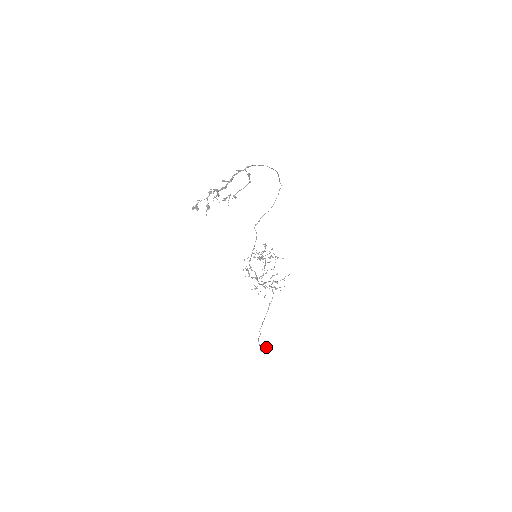
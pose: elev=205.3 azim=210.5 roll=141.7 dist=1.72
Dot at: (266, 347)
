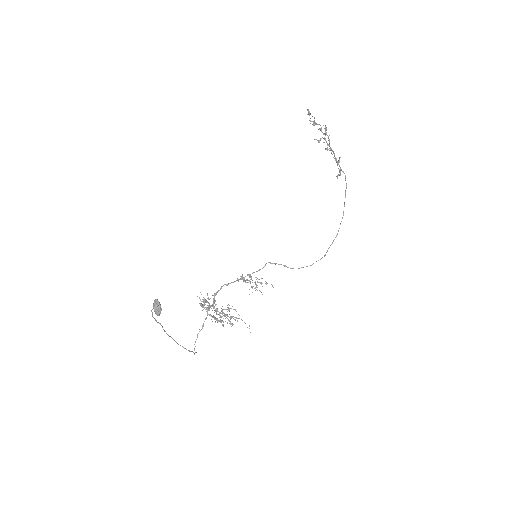
Dot at: occluded
